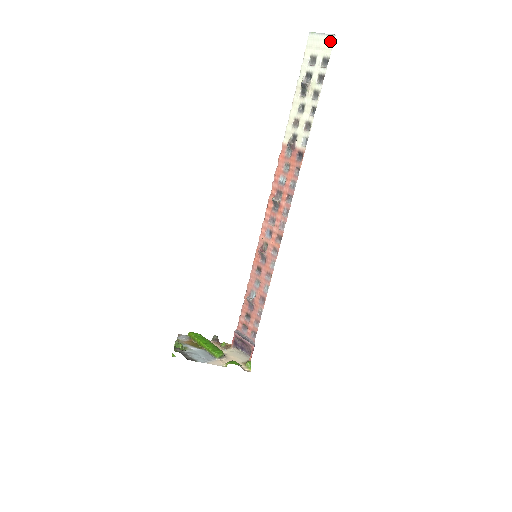
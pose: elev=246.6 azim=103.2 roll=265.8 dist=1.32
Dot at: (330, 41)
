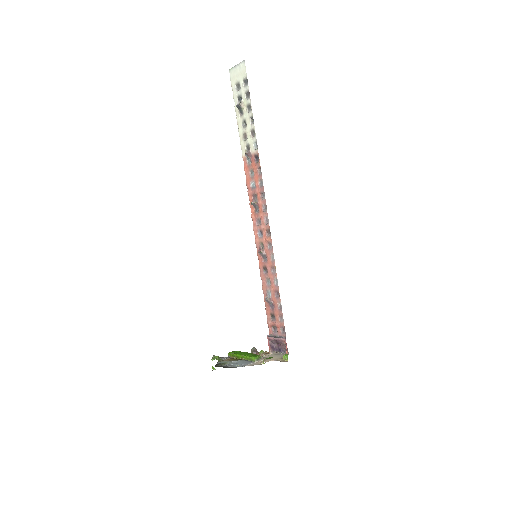
Dot at: (243, 66)
